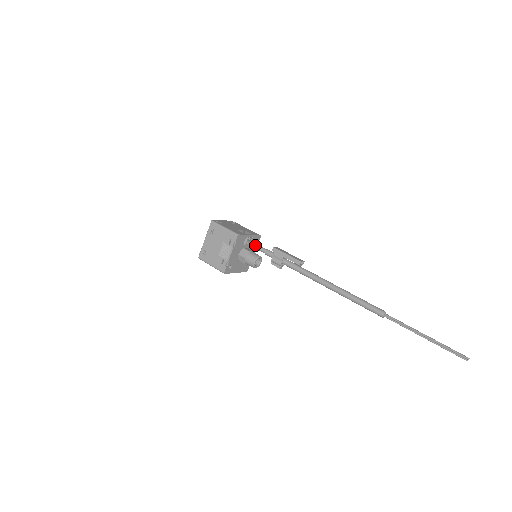
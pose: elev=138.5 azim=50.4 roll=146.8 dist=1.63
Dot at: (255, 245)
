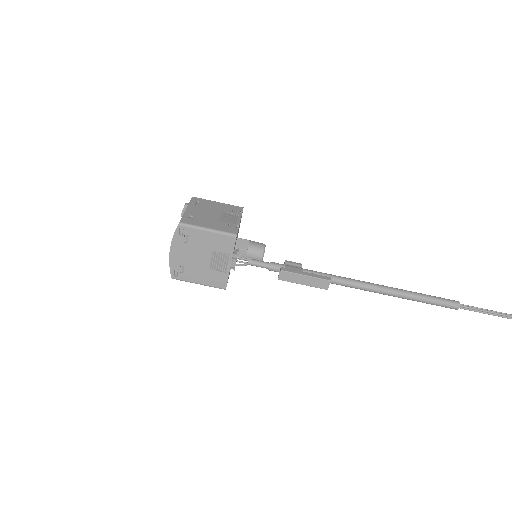
Dot at: occluded
